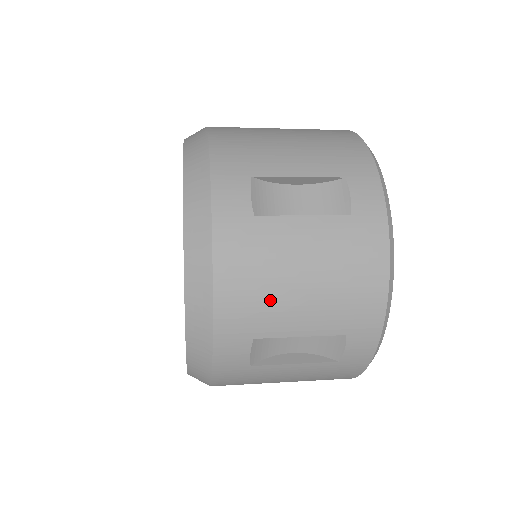
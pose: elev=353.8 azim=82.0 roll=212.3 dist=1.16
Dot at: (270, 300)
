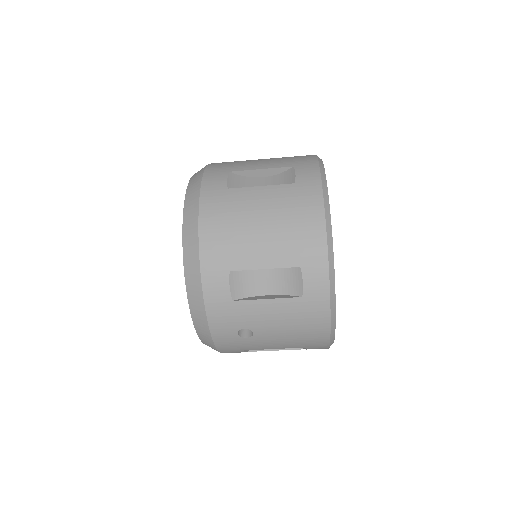
Dot at: (241, 162)
